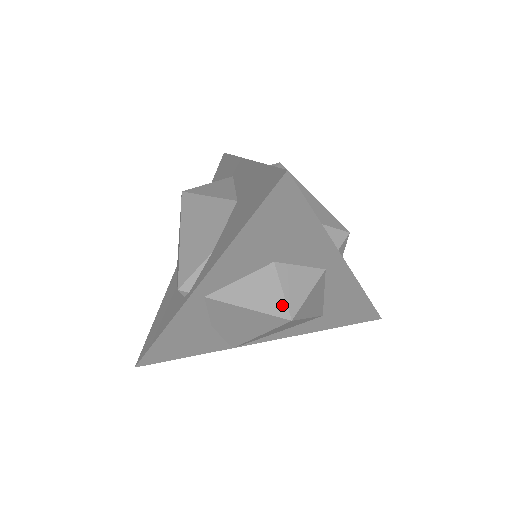
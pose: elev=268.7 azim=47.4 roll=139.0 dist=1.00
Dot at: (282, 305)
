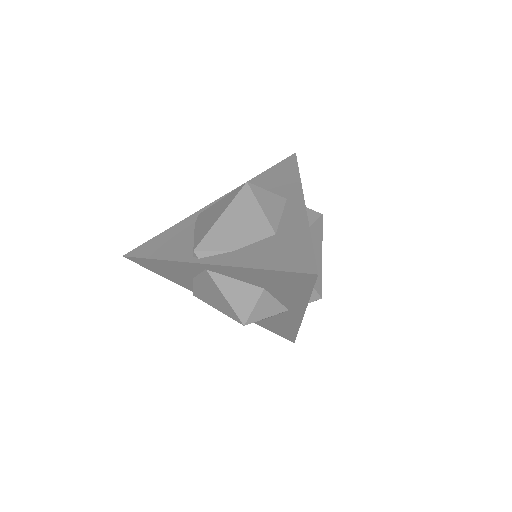
Dot at: (247, 314)
